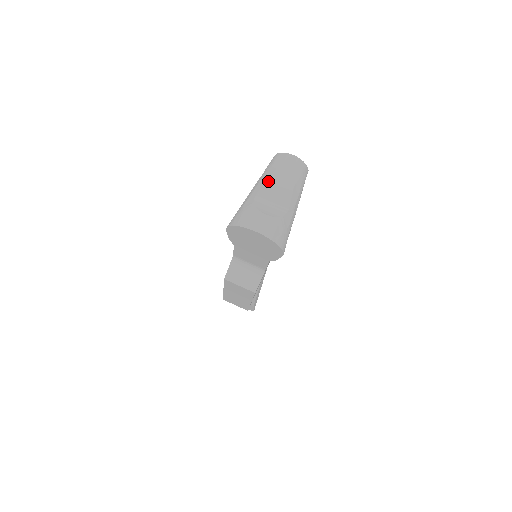
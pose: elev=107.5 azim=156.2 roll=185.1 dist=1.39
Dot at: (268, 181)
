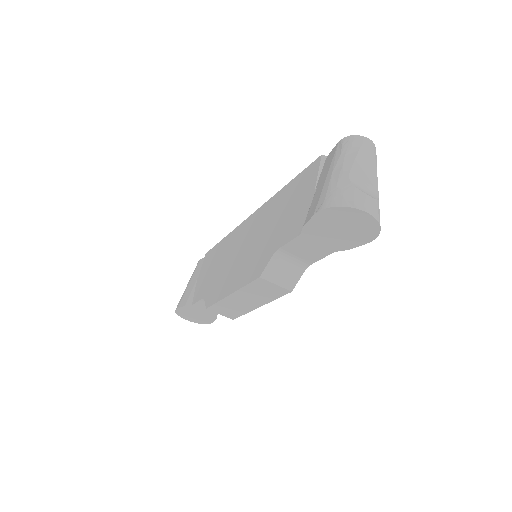
Dot at: (355, 162)
